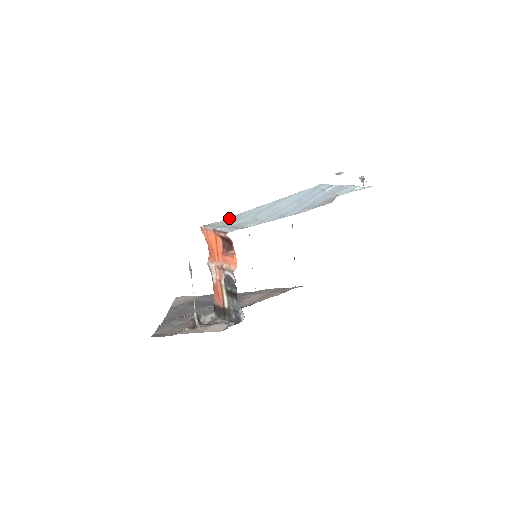
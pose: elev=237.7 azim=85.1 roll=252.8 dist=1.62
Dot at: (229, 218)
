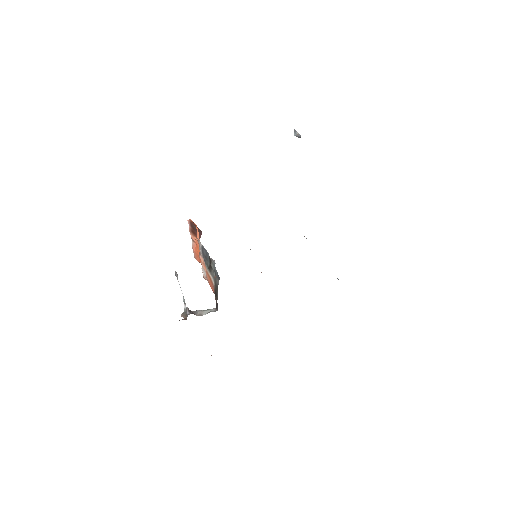
Dot at: occluded
